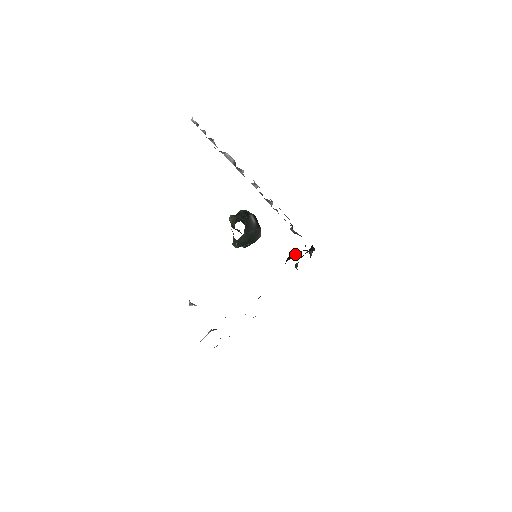
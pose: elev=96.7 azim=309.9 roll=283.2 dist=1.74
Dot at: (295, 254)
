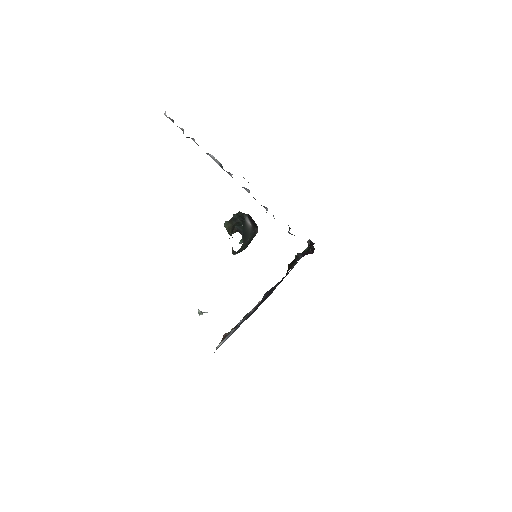
Dot at: (296, 261)
